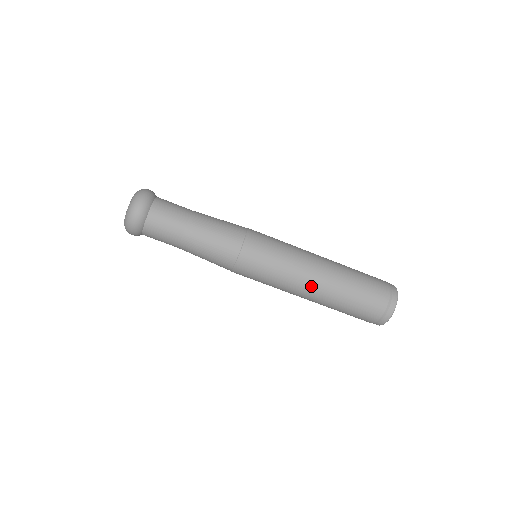
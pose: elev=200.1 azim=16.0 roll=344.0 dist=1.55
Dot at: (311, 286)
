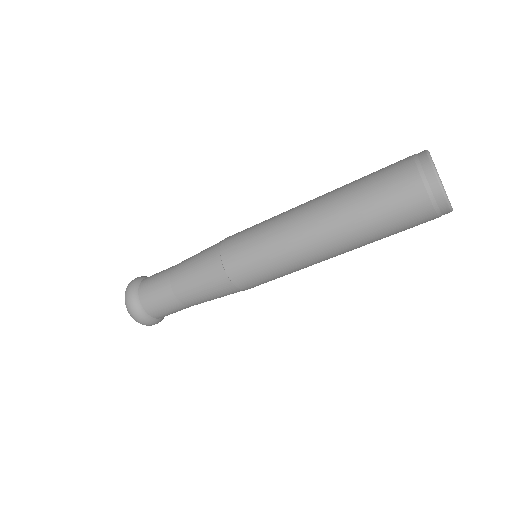
Dot at: (307, 219)
